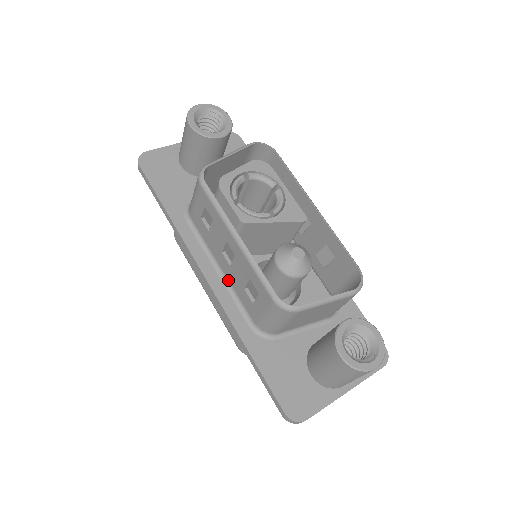
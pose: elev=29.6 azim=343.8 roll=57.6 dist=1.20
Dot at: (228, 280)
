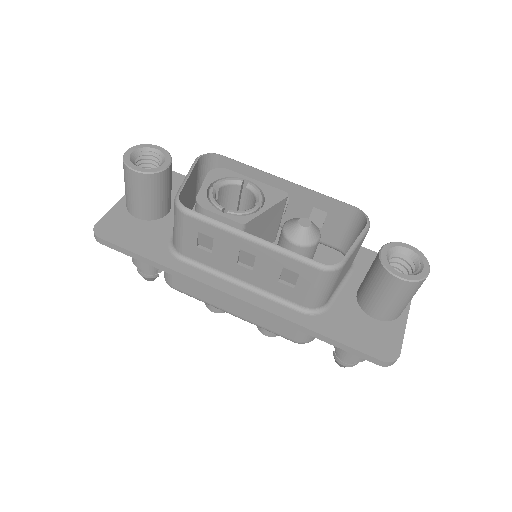
Dot at: (255, 286)
